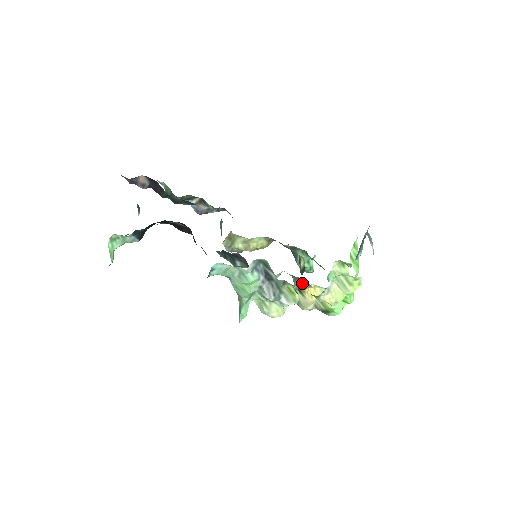
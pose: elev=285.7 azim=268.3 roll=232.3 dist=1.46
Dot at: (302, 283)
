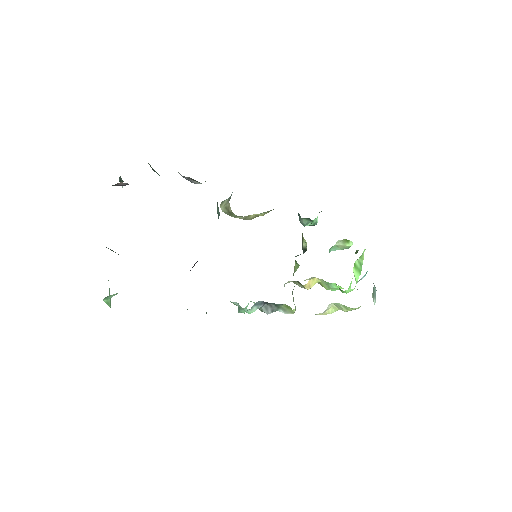
Dot at: occluded
